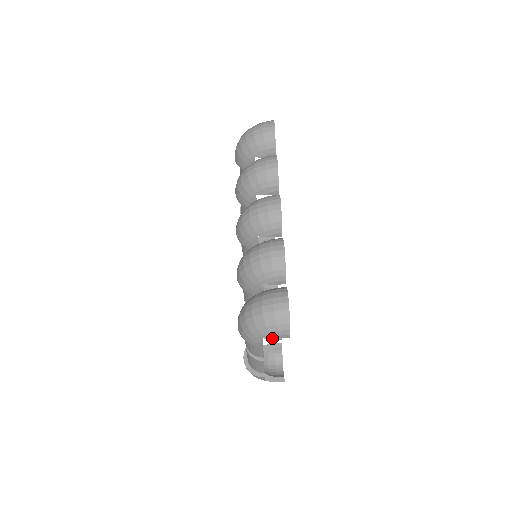
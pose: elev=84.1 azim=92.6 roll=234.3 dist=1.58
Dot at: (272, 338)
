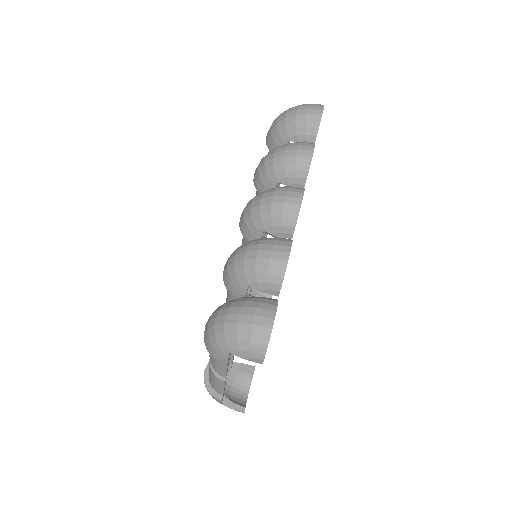
Dot at: occluded
